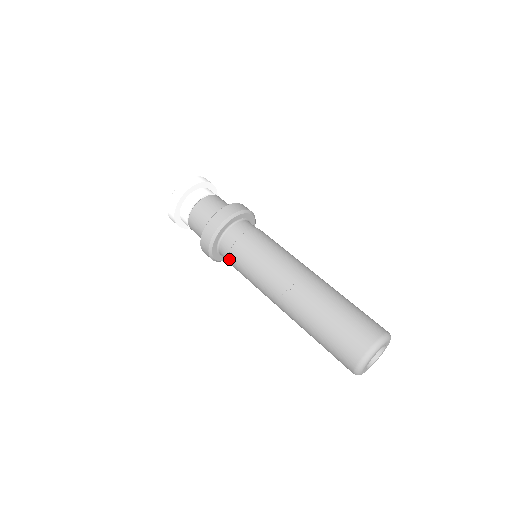
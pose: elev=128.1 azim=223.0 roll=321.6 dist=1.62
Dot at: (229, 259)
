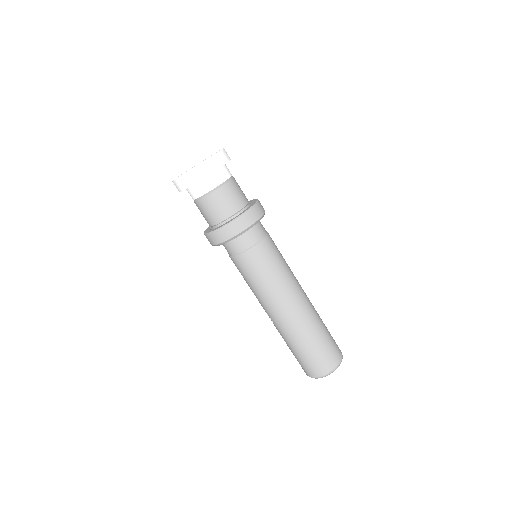
Dot at: occluded
